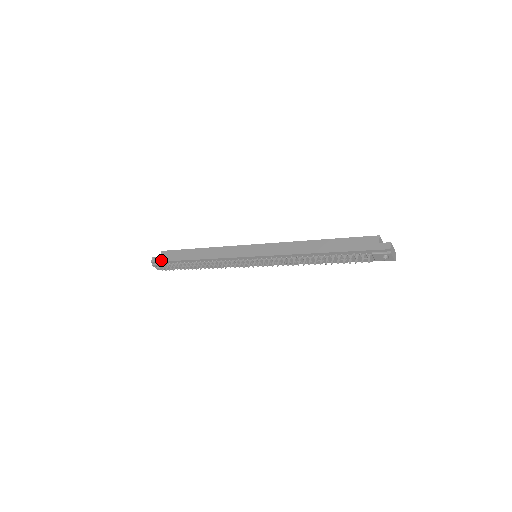
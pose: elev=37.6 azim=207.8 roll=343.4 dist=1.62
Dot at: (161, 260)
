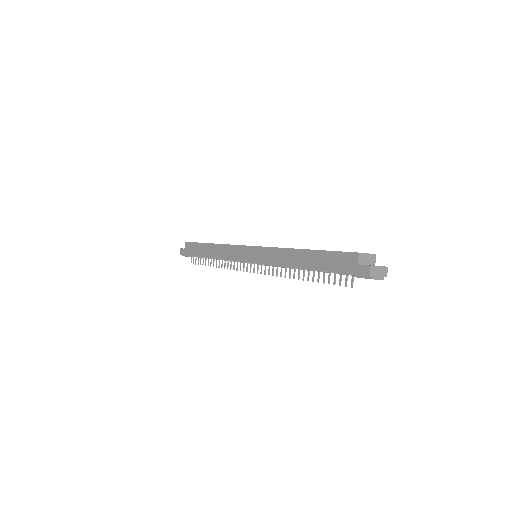
Dot at: (186, 254)
